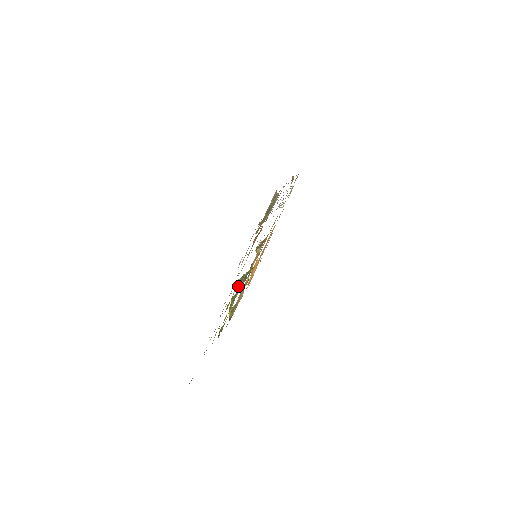
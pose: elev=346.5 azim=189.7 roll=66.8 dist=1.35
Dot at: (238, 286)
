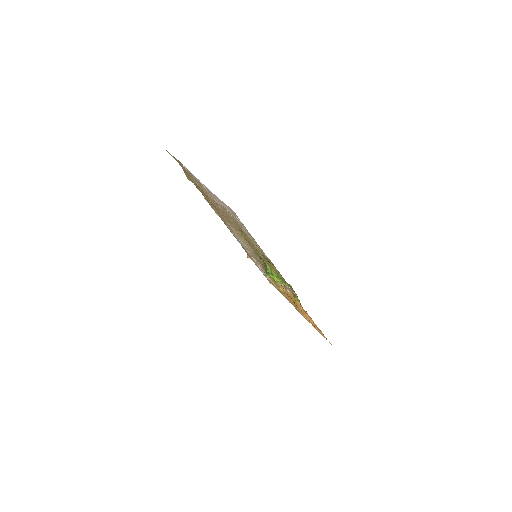
Dot at: (268, 273)
